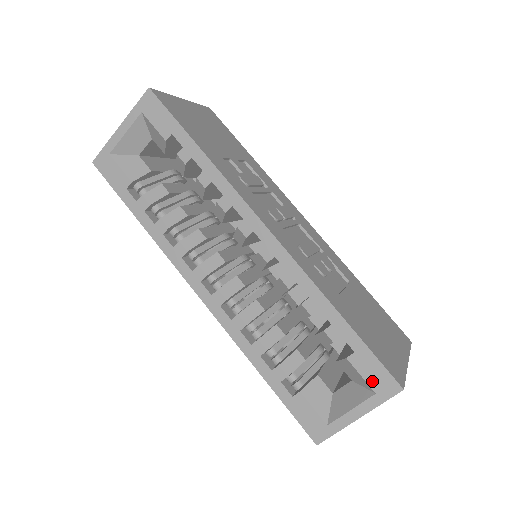
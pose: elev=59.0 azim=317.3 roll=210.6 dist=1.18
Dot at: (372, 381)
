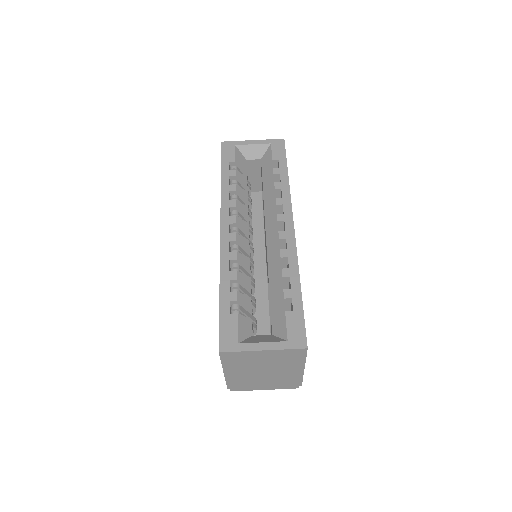
Dot at: (291, 332)
